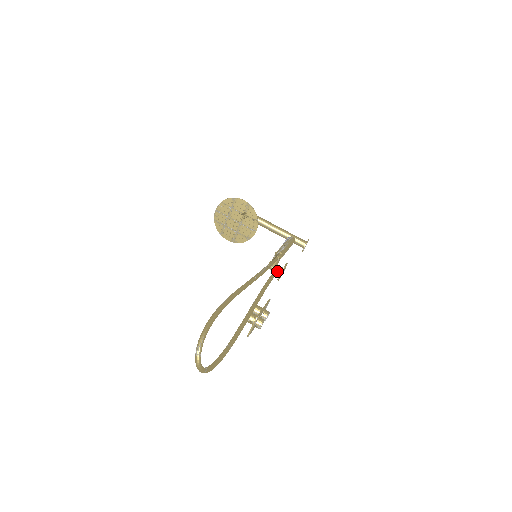
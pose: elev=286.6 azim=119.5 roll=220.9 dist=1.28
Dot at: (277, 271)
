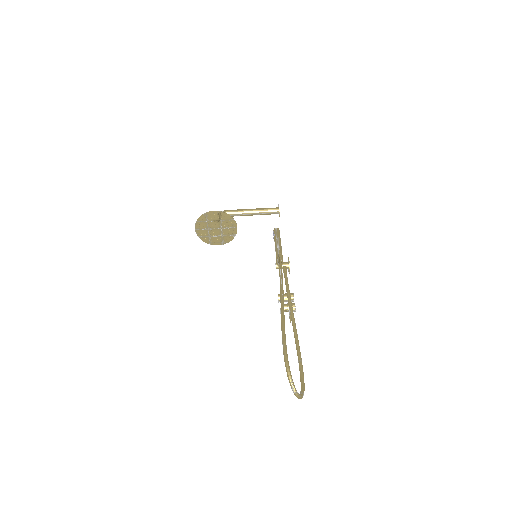
Dot at: (286, 269)
